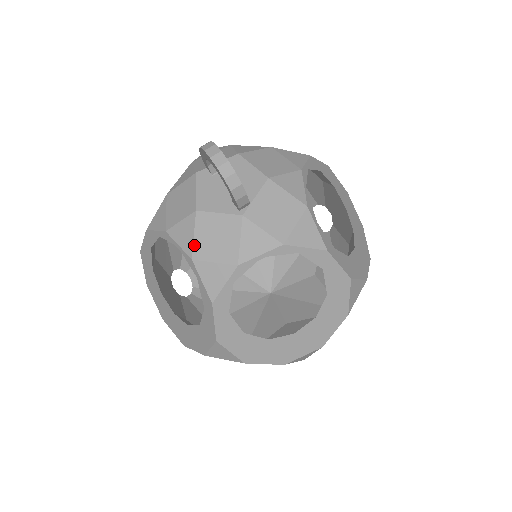
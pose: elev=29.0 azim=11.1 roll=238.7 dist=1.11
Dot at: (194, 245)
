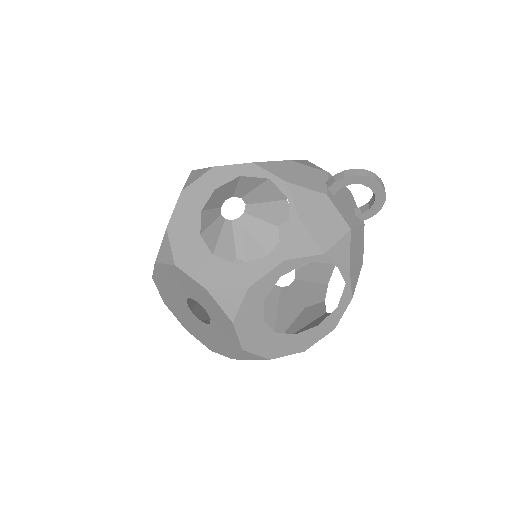
Dot at: (350, 258)
